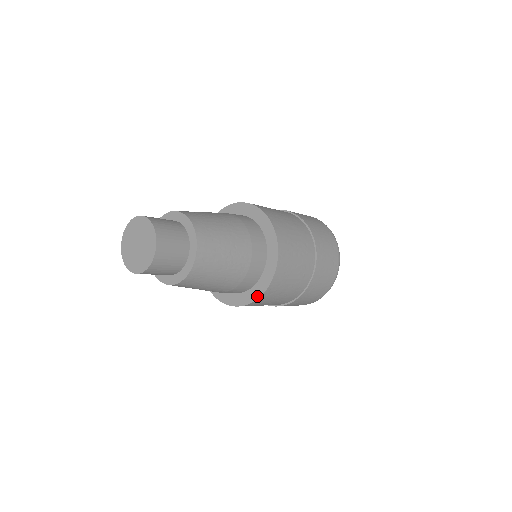
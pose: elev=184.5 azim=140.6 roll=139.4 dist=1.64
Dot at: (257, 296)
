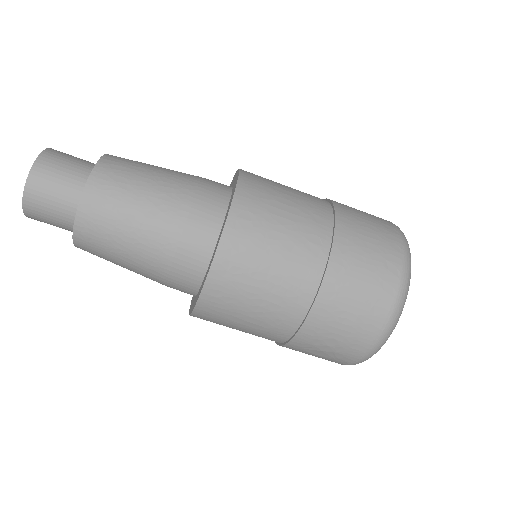
Dot at: (222, 230)
